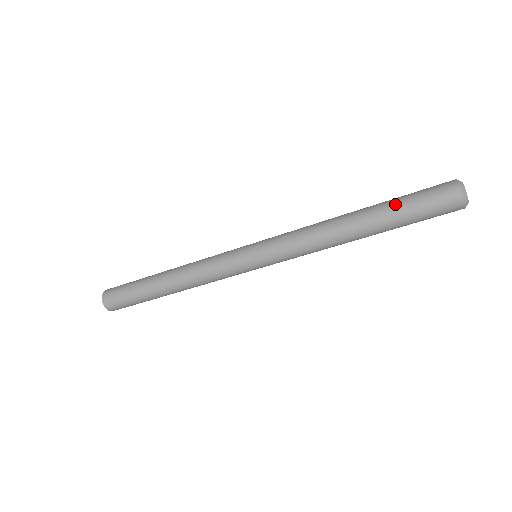
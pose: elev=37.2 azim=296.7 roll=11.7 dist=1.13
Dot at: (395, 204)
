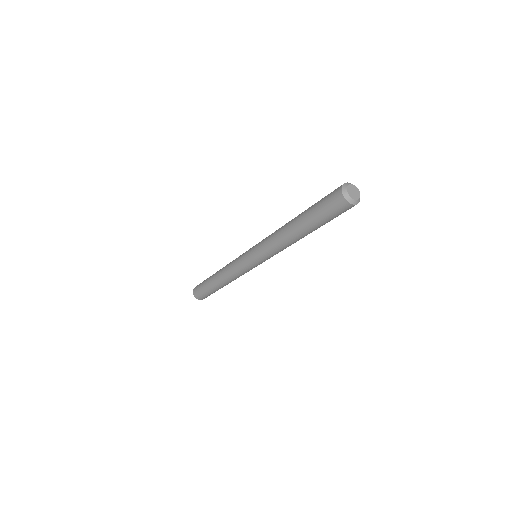
Dot at: (312, 217)
